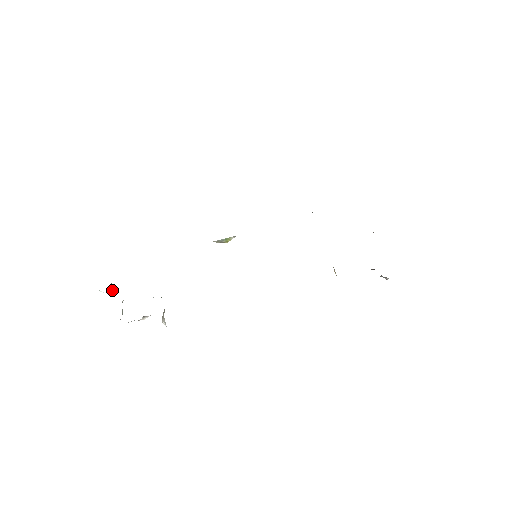
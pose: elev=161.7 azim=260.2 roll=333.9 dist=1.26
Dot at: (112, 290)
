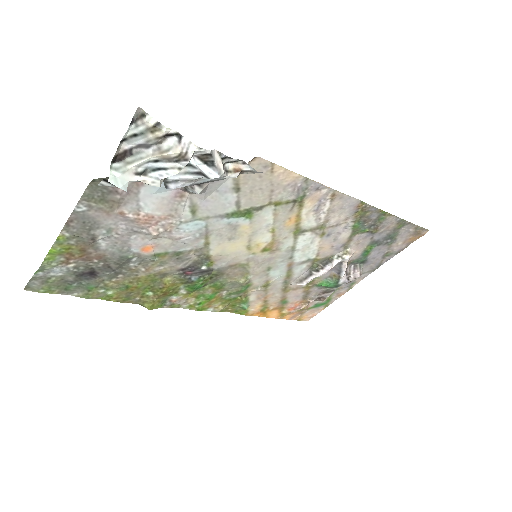
Dot at: (124, 187)
